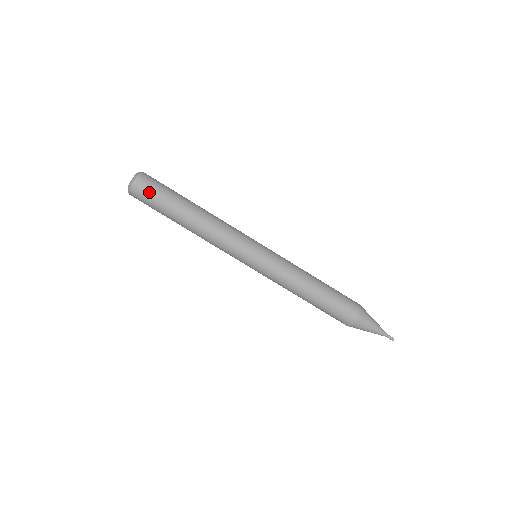
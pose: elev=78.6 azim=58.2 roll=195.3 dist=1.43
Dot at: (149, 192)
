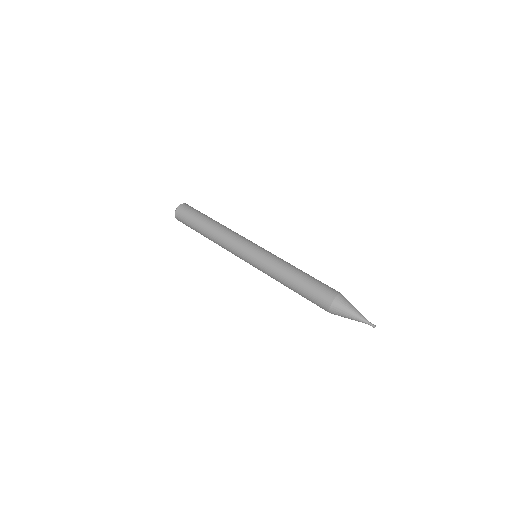
Dot at: occluded
